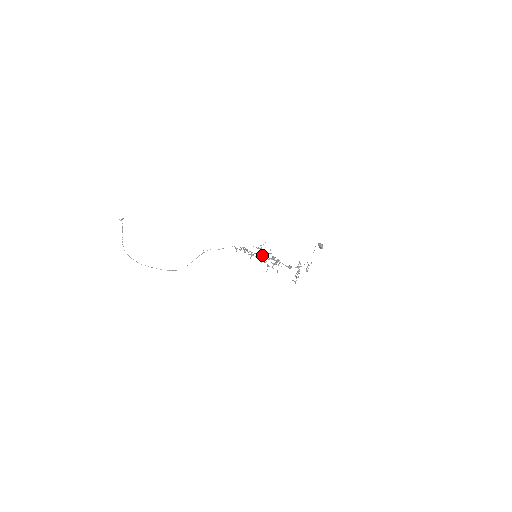
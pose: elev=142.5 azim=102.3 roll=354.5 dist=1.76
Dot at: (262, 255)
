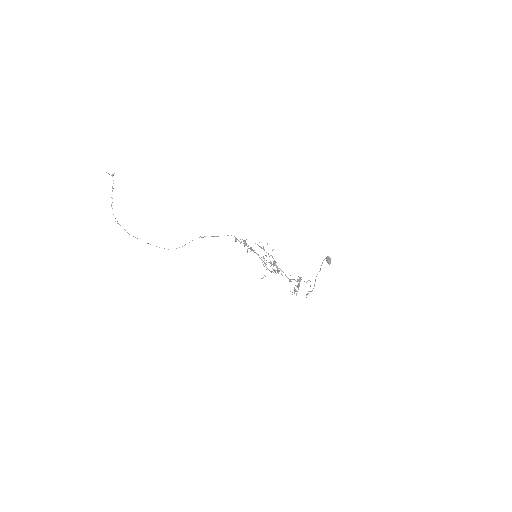
Dot at: (263, 256)
